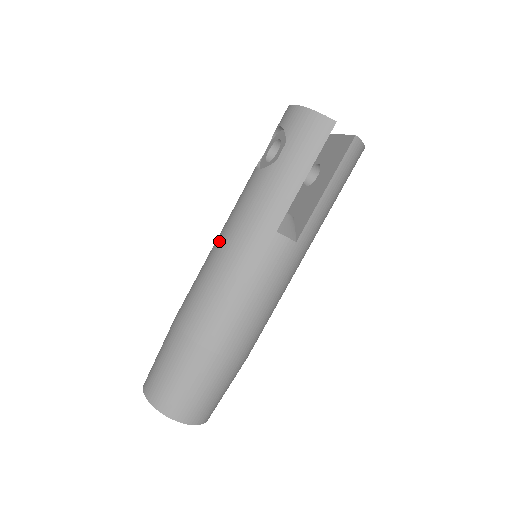
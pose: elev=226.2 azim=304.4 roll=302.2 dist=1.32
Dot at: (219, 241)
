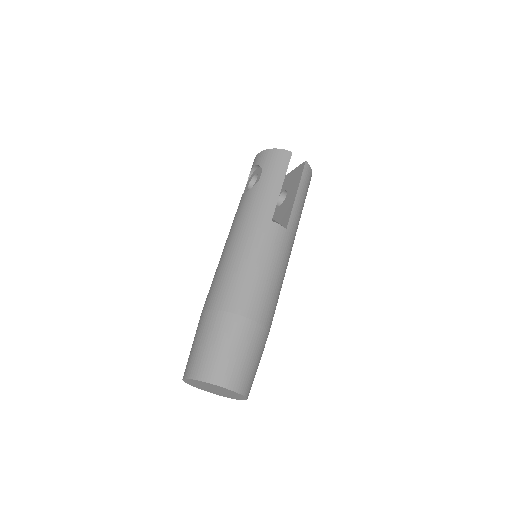
Dot at: (228, 242)
